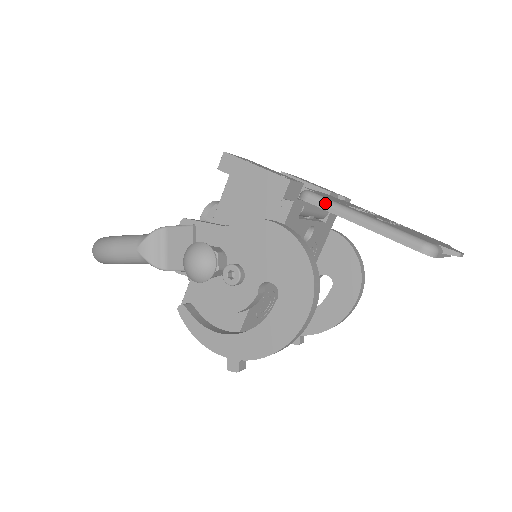
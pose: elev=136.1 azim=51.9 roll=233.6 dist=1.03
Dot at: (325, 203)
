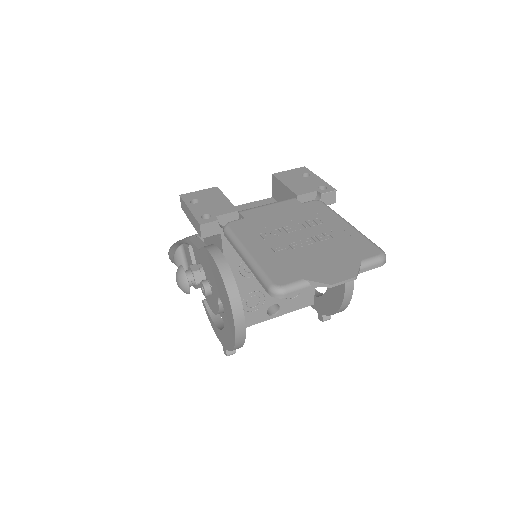
Dot at: (230, 239)
